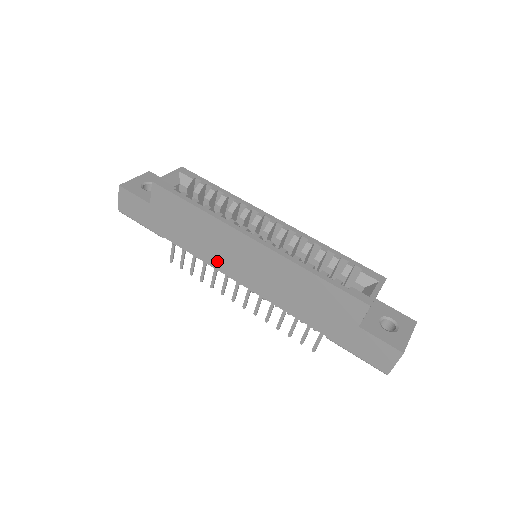
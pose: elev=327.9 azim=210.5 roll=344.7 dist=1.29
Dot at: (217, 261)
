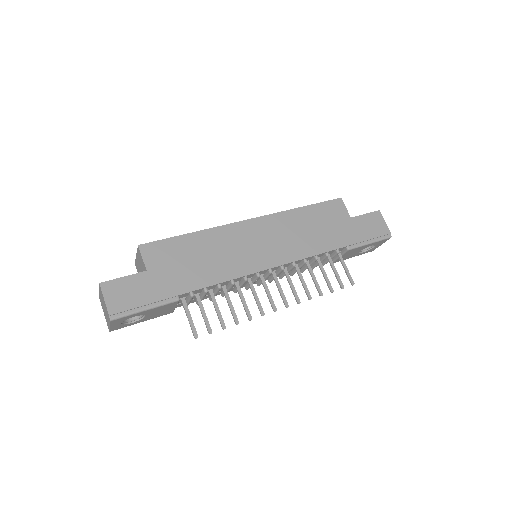
Dot at: (241, 266)
